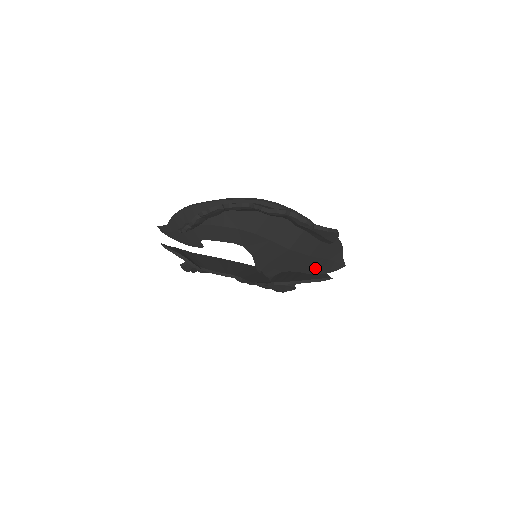
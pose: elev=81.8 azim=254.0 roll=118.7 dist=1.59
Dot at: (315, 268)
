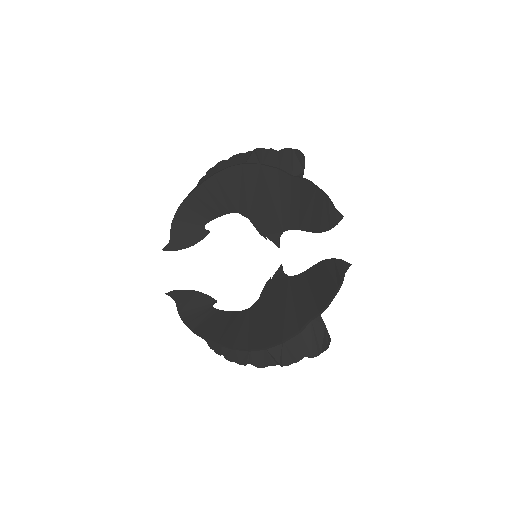
Dot at: occluded
